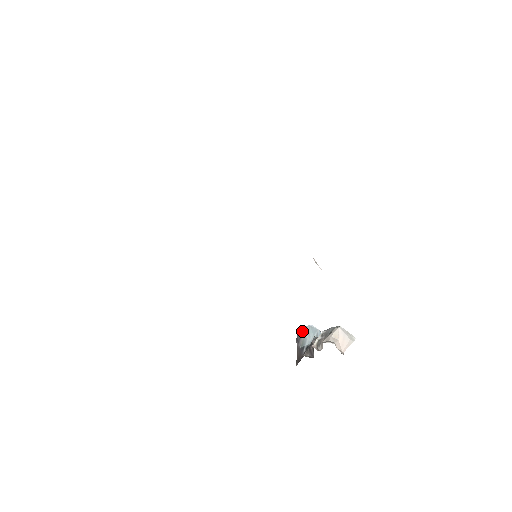
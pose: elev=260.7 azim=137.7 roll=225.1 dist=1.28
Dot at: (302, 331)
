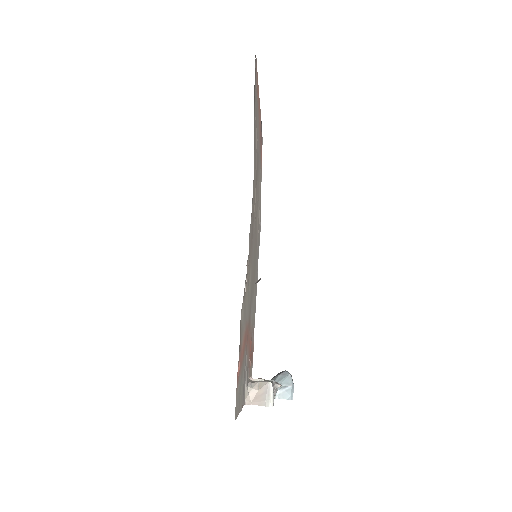
Dot at: (281, 372)
